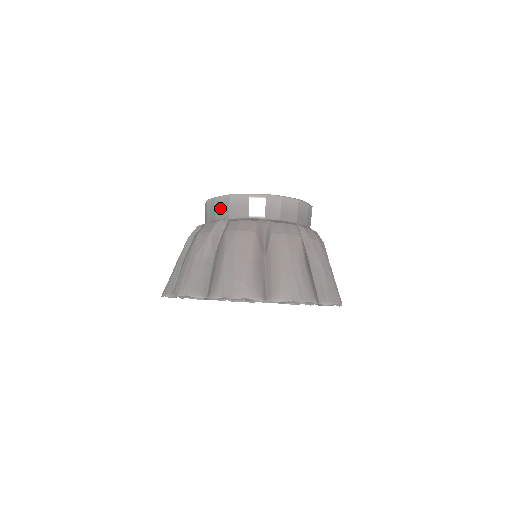
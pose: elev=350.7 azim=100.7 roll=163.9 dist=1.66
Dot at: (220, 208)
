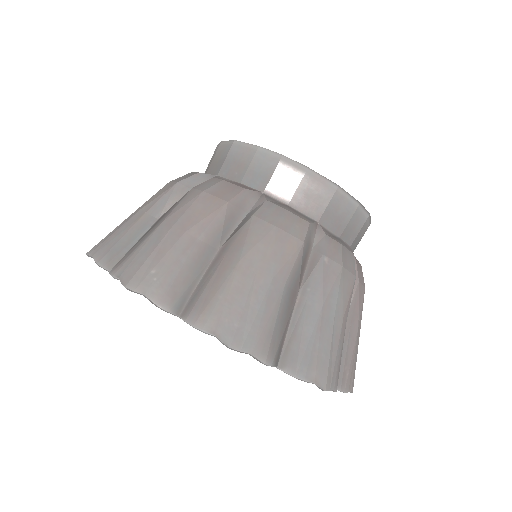
Dot at: (217, 158)
